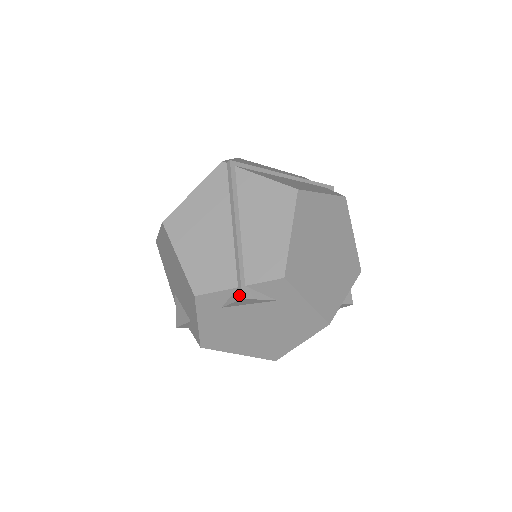
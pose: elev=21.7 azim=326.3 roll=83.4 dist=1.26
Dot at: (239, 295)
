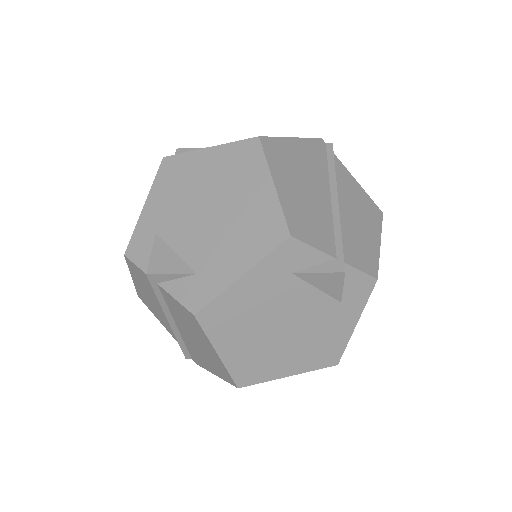
Dot at: (339, 267)
